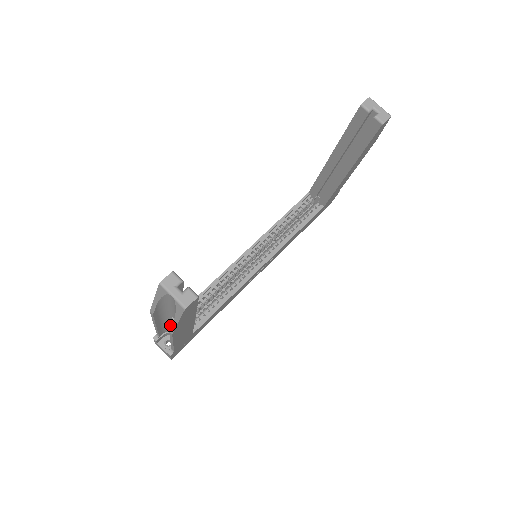
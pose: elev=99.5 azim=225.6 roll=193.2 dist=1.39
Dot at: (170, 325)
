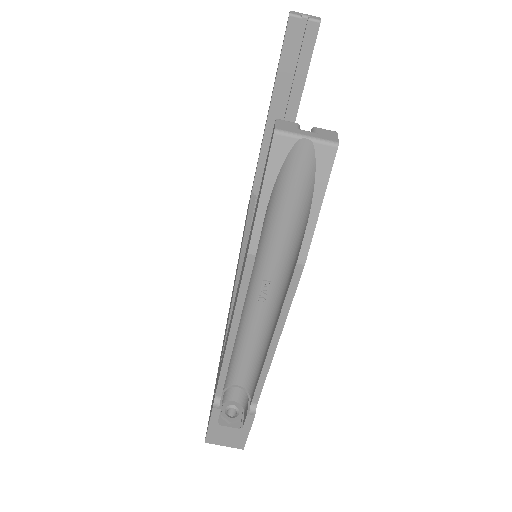
Dot at: (240, 345)
